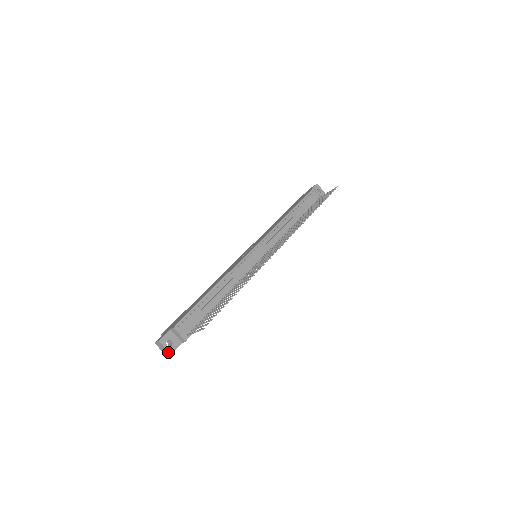
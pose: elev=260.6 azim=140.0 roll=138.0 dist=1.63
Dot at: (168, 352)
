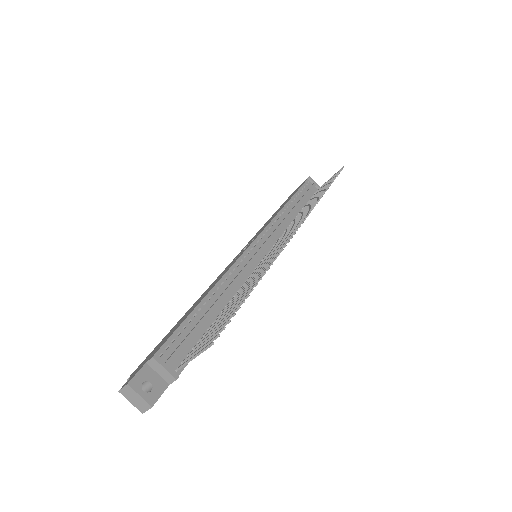
Dot at: (146, 403)
